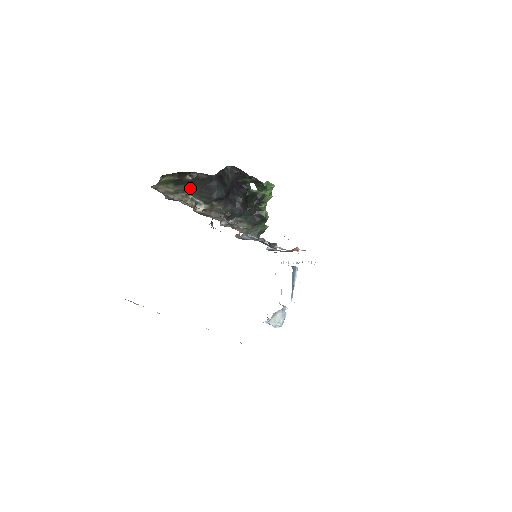
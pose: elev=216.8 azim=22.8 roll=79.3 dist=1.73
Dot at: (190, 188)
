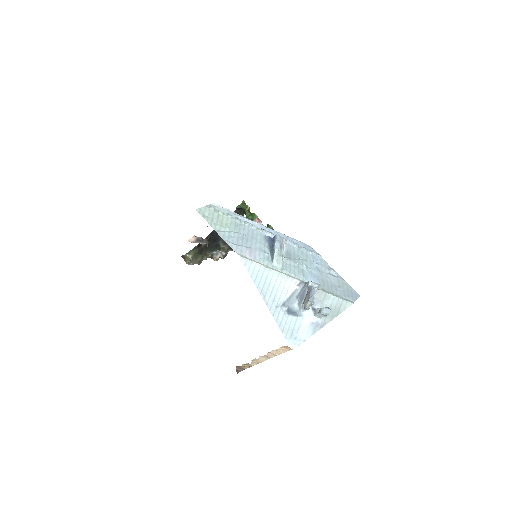
Dot at: (208, 249)
